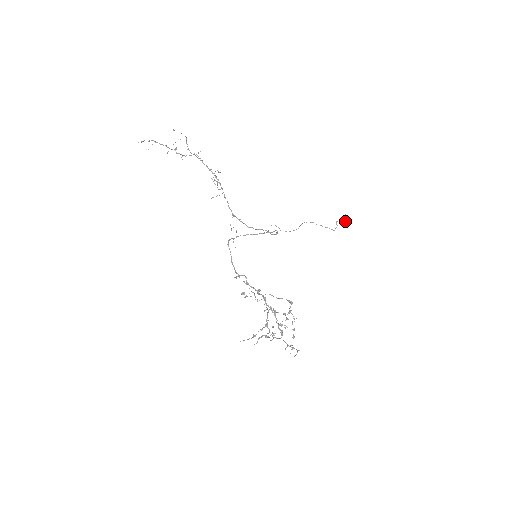
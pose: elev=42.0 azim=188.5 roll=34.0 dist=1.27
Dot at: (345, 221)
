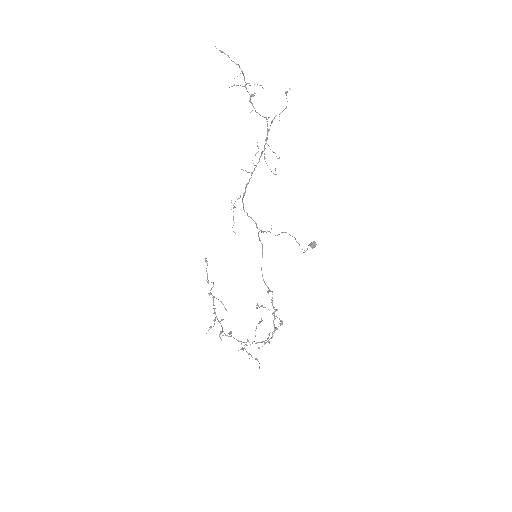
Dot at: occluded
